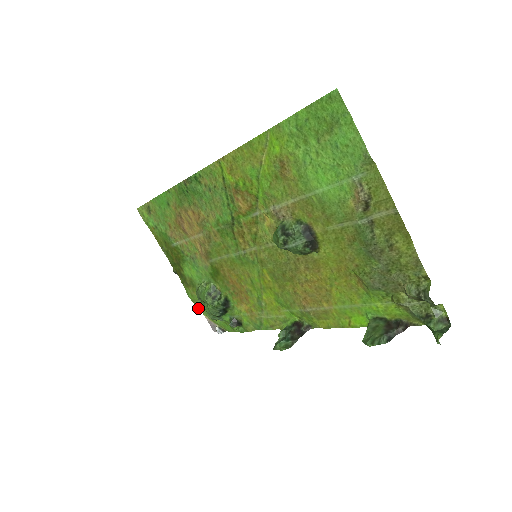
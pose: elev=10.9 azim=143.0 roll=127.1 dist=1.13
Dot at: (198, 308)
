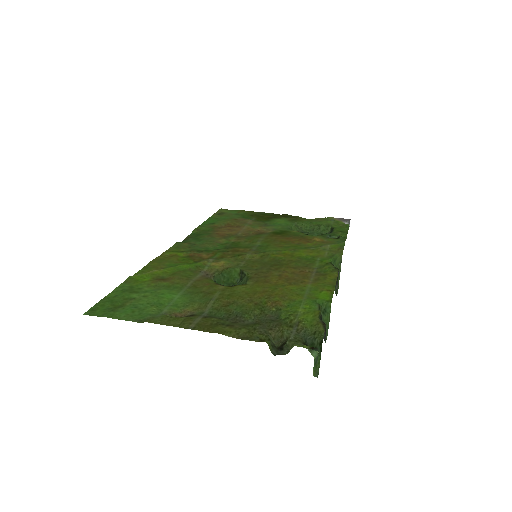
Dot at: (322, 218)
